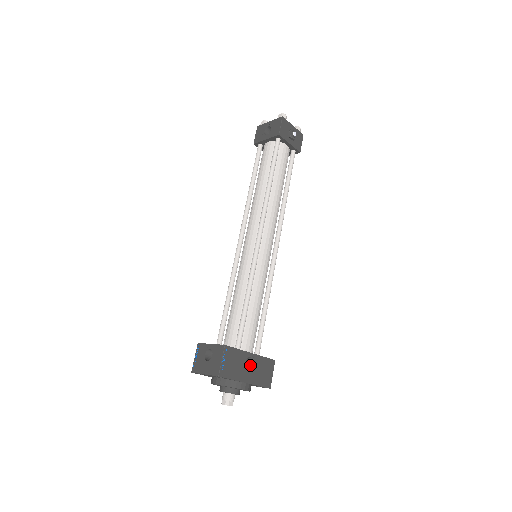
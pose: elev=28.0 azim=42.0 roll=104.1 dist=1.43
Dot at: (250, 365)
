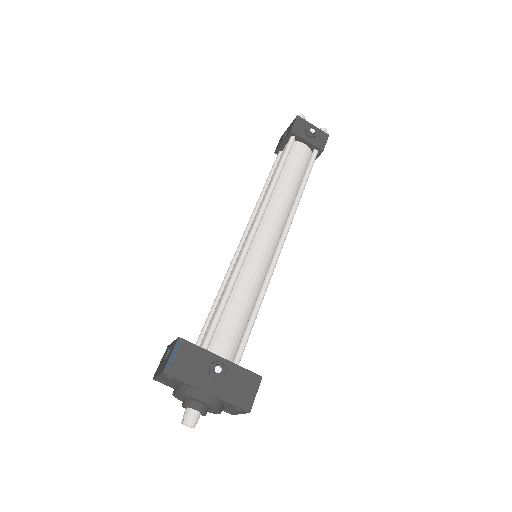
Dot at: (214, 369)
